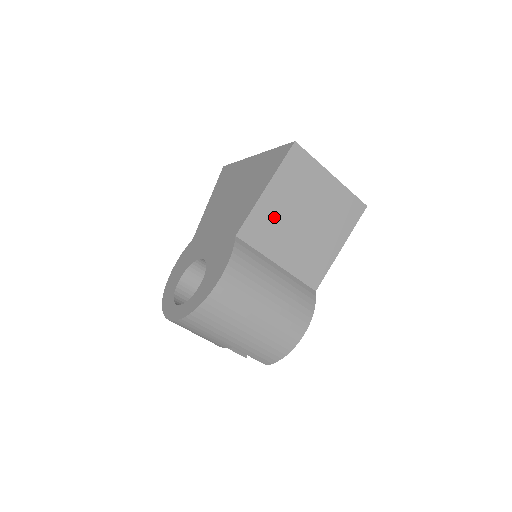
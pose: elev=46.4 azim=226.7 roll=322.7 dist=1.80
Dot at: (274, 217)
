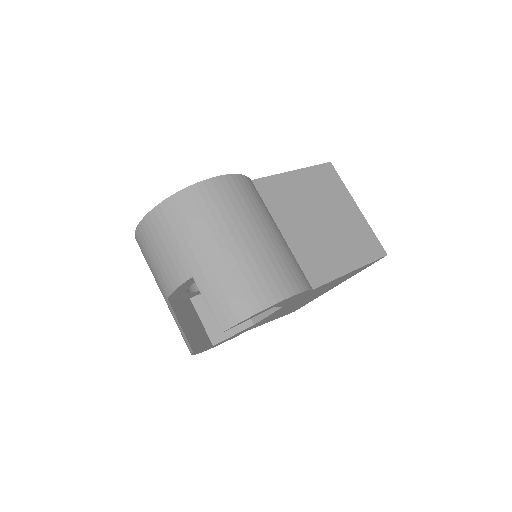
Dot at: (293, 195)
